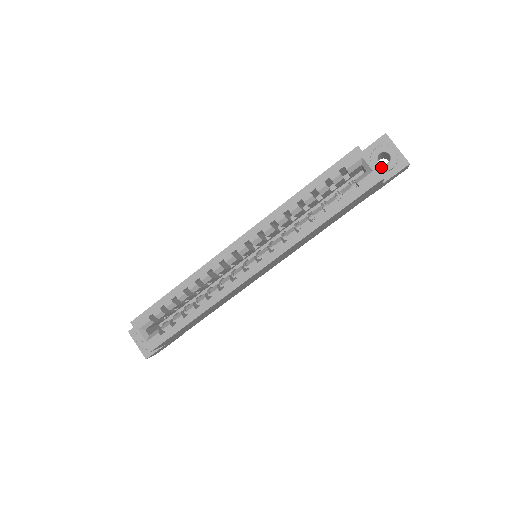
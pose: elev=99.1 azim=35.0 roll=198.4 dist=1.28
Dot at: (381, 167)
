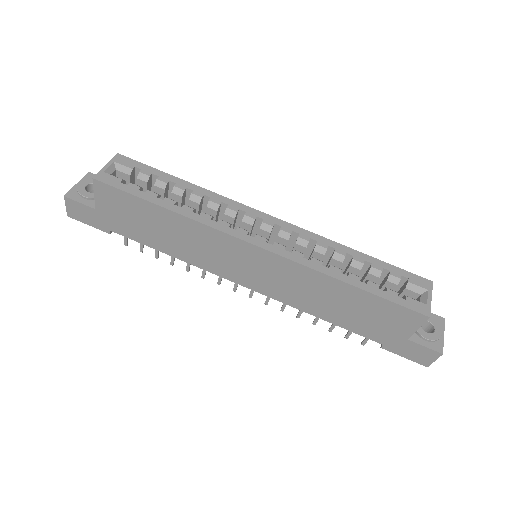
Dot at: (420, 328)
